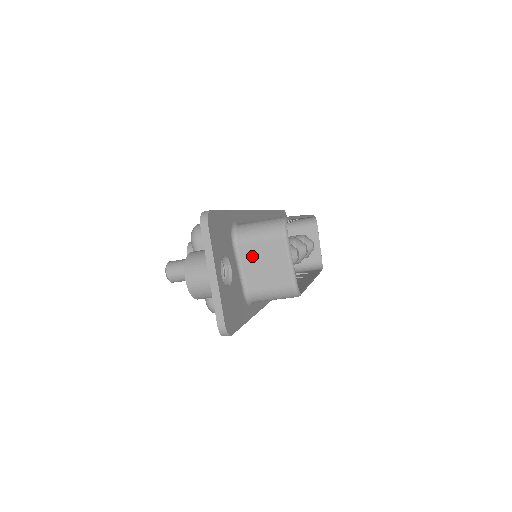
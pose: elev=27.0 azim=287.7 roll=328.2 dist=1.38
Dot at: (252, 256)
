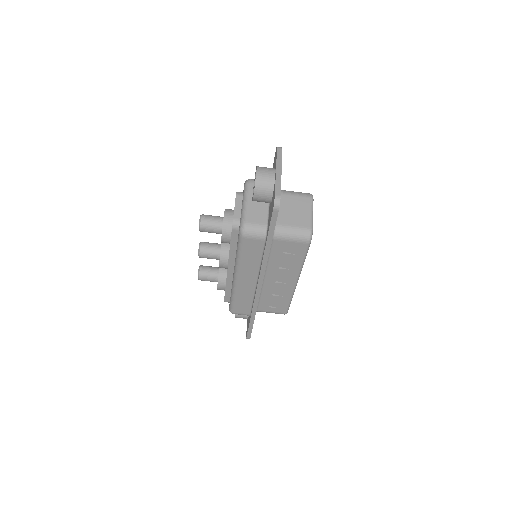
Dot at: (286, 203)
